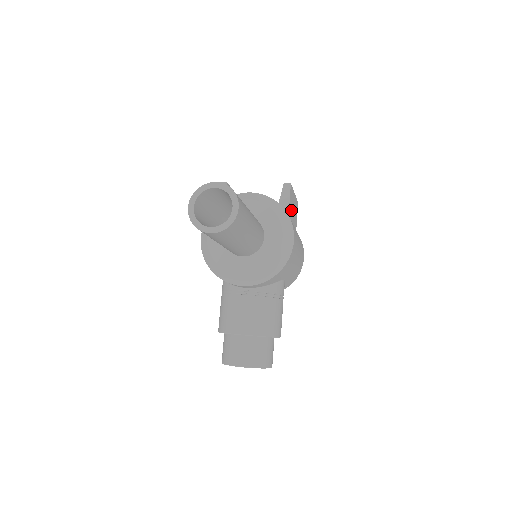
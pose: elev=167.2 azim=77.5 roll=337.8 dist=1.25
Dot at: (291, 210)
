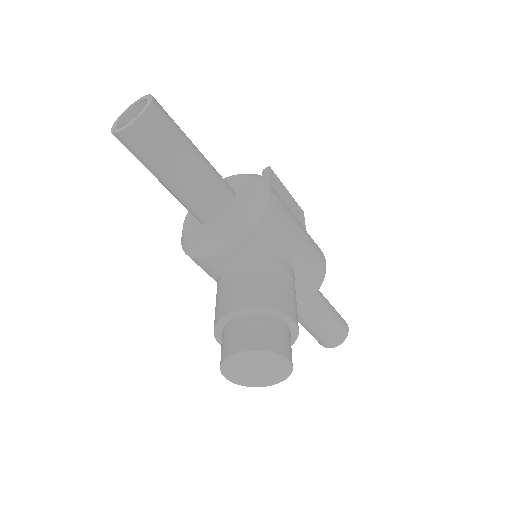
Dot at: (280, 194)
